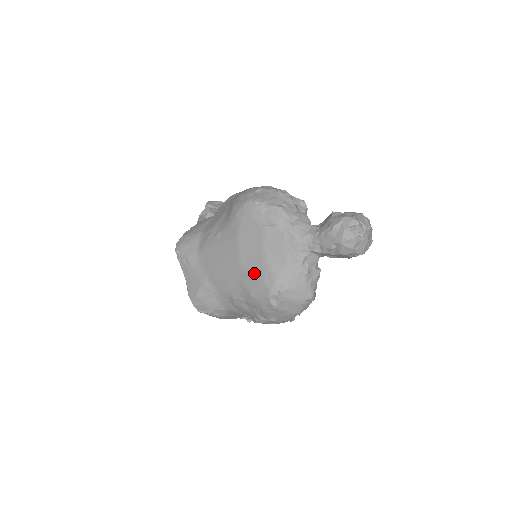
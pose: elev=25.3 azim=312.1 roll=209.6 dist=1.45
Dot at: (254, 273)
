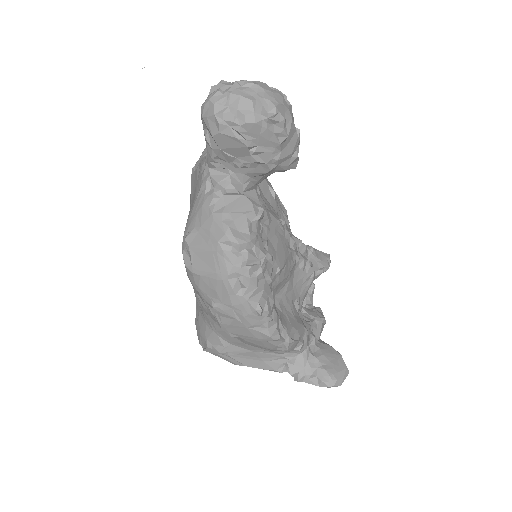
Dot at: occluded
